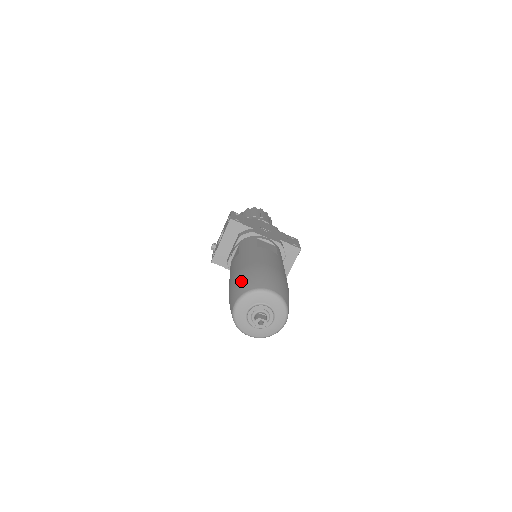
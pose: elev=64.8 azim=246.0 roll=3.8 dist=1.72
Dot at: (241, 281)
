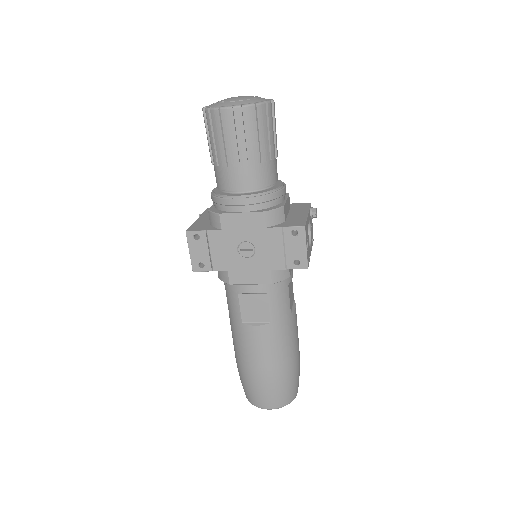
Dot at: (241, 382)
